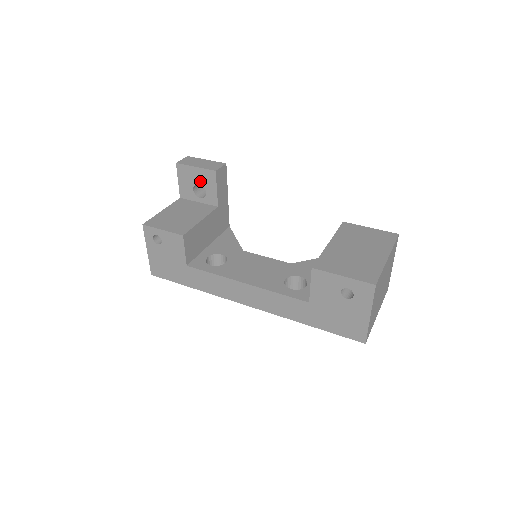
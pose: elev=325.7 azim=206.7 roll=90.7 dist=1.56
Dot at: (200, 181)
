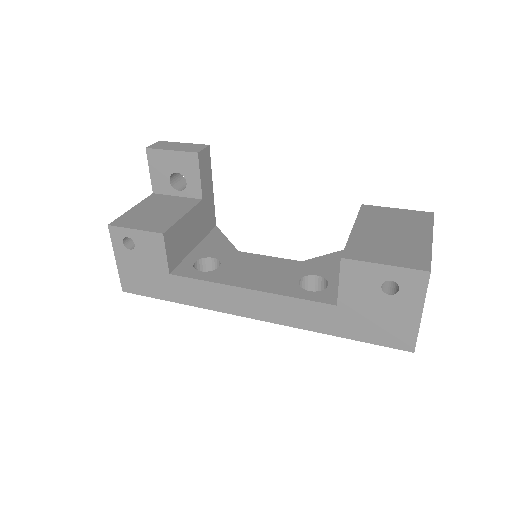
Dot at: (178, 168)
